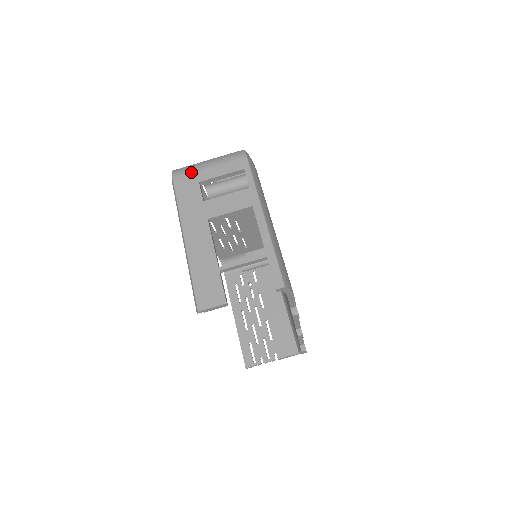
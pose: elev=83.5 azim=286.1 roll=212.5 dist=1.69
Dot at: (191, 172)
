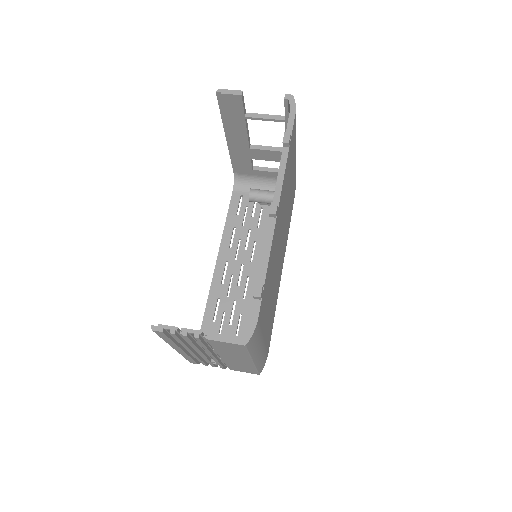
Dot at: occluded
